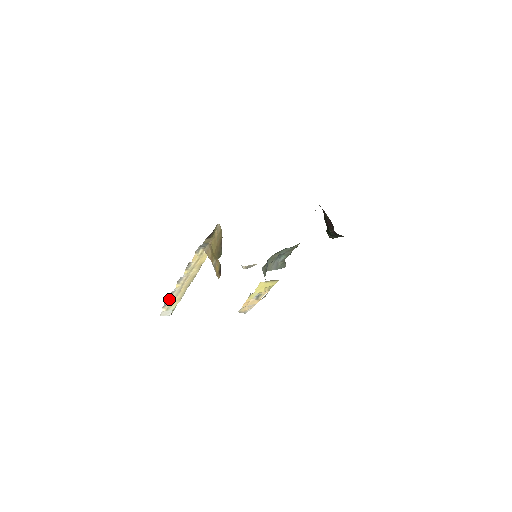
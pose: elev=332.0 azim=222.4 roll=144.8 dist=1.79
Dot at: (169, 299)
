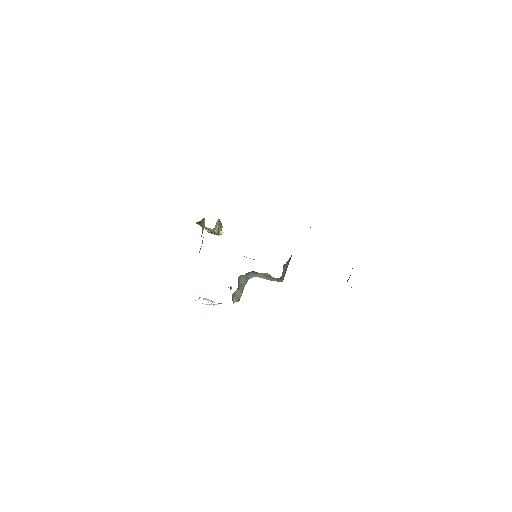
Dot at: (207, 229)
